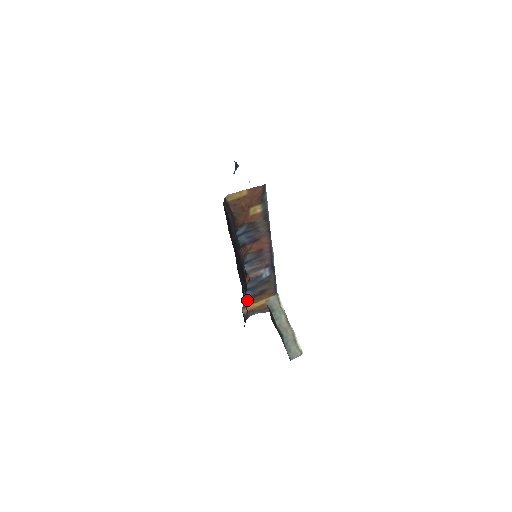
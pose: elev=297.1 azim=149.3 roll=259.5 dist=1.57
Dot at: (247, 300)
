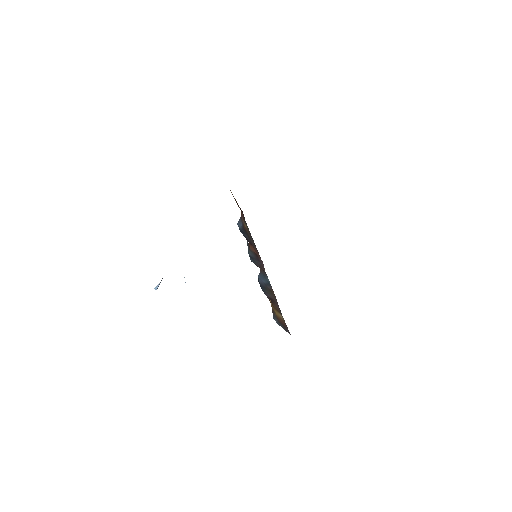
Dot at: occluded
